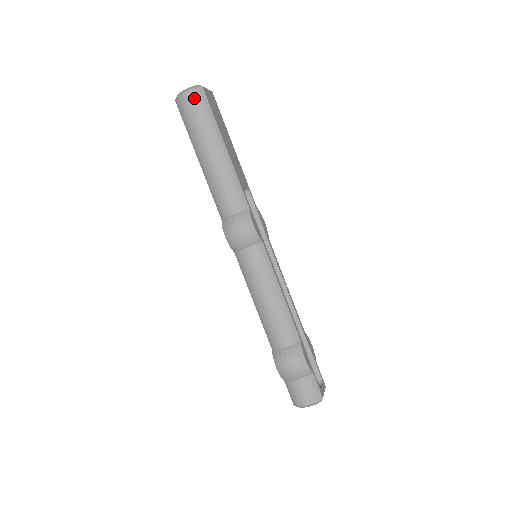
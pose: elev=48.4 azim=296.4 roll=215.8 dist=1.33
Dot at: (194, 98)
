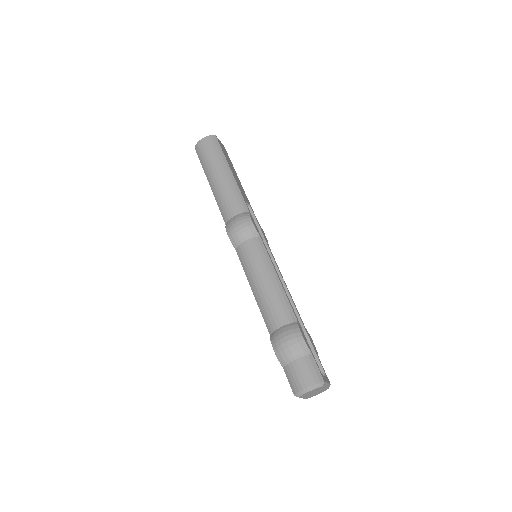
Dot at: (208, 141)
